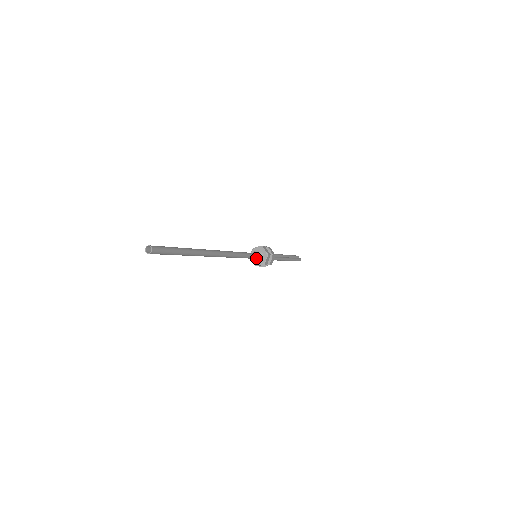
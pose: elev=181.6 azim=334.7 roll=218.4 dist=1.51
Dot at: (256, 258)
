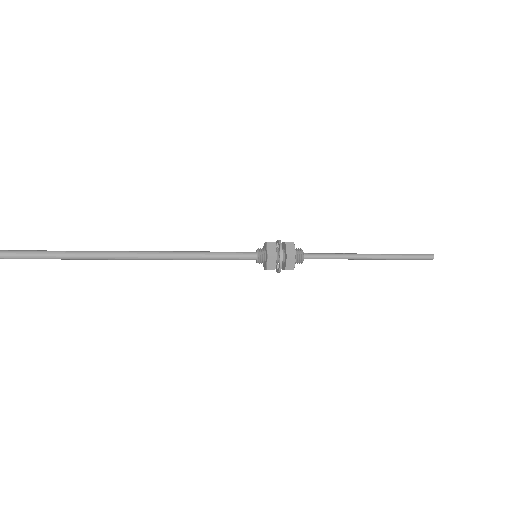
Dot at: (254, 257)
